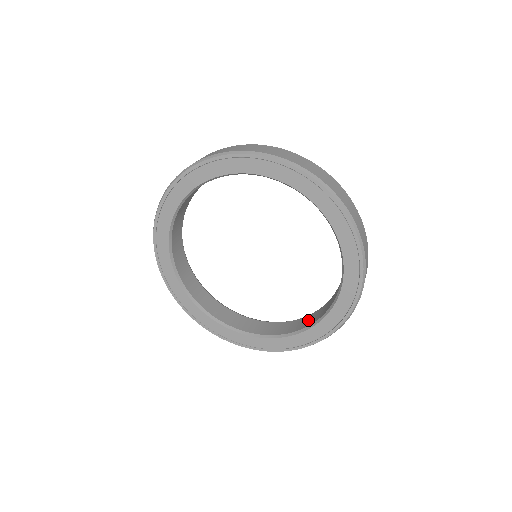
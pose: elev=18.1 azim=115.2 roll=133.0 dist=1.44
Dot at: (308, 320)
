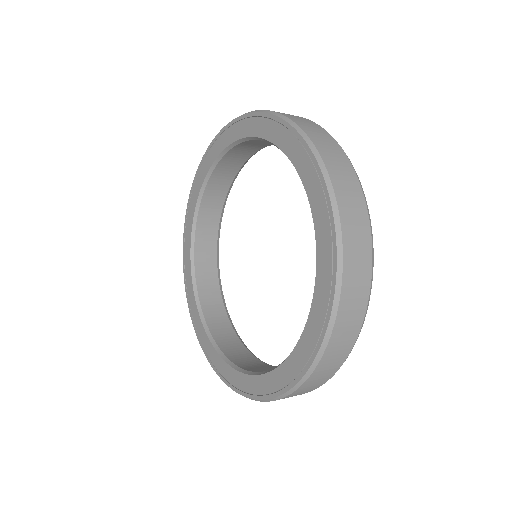
Dot at: occluded
